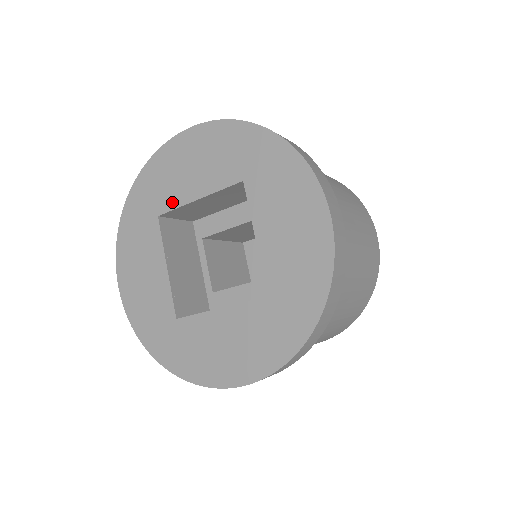
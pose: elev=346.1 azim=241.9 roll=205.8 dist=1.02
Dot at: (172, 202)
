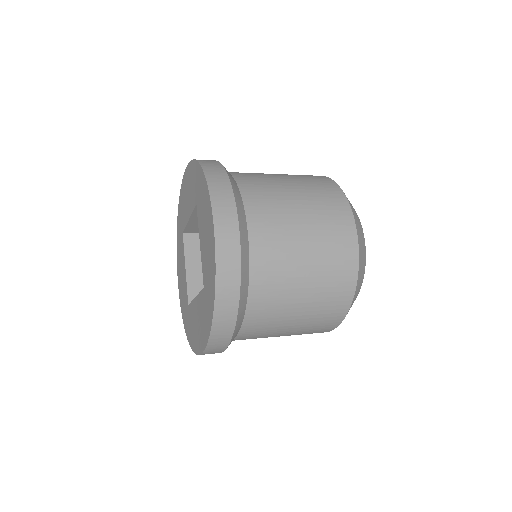
Dot at: (185, 222)
